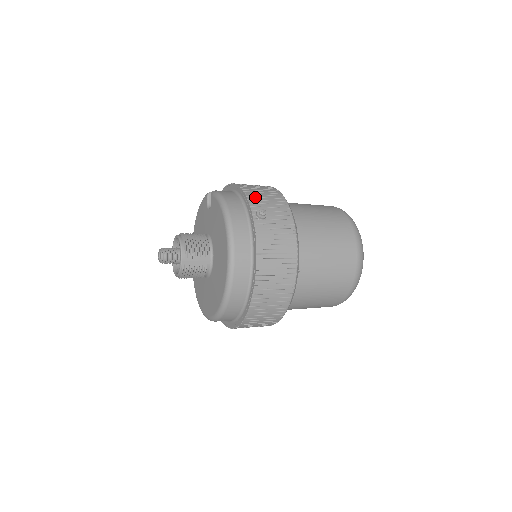
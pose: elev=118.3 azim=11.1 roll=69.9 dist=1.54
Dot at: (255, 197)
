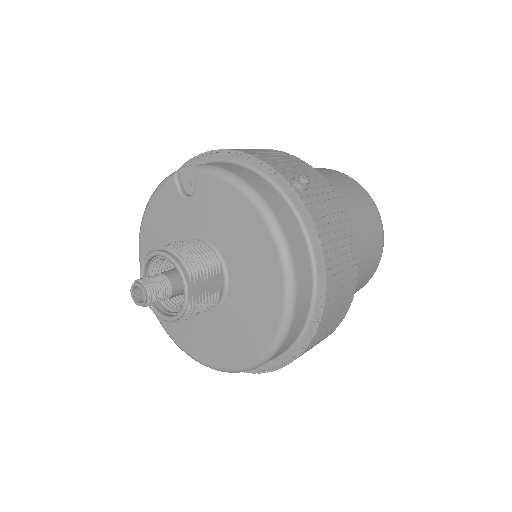
Dot at: (272, 161)
